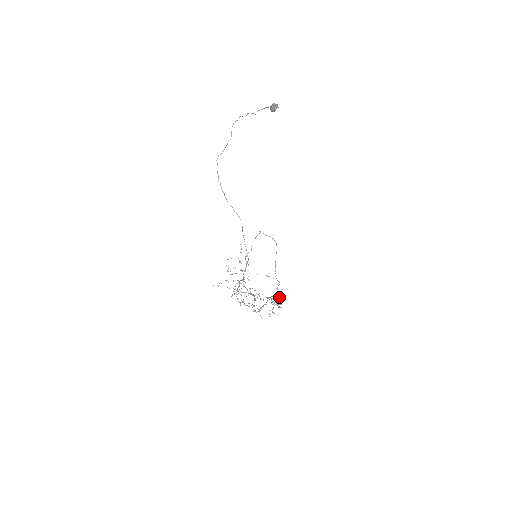
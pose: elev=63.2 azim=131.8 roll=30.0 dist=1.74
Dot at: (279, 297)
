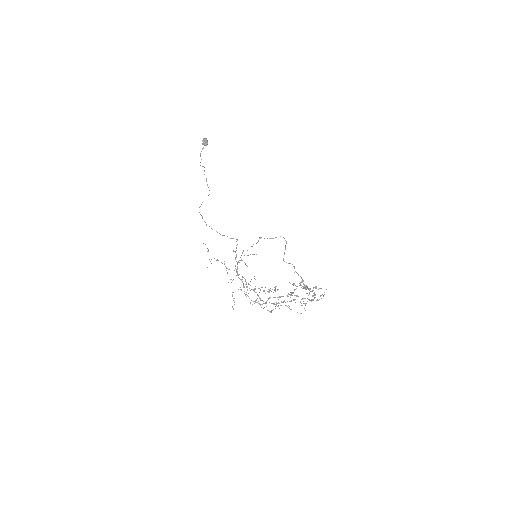
Dot at: (301, 278)
